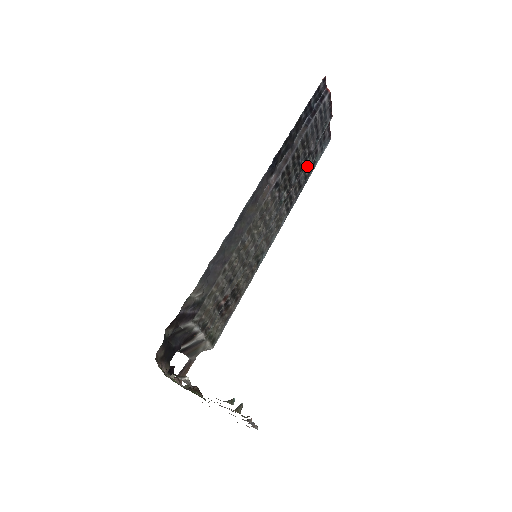
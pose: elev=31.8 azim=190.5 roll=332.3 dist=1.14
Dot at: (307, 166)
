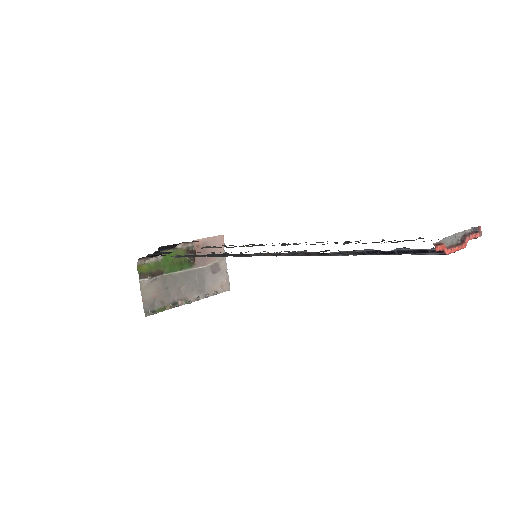
Dot at: (389, 241)
